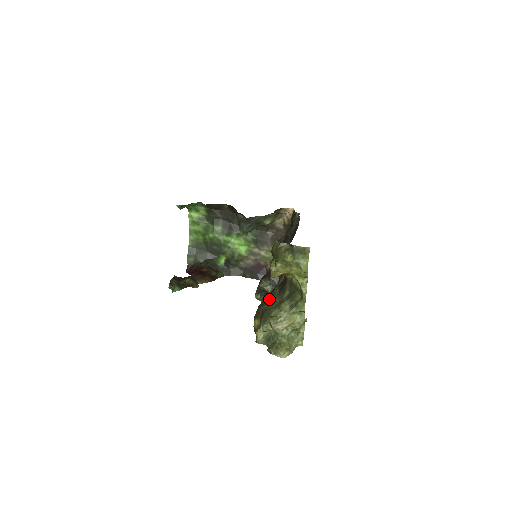
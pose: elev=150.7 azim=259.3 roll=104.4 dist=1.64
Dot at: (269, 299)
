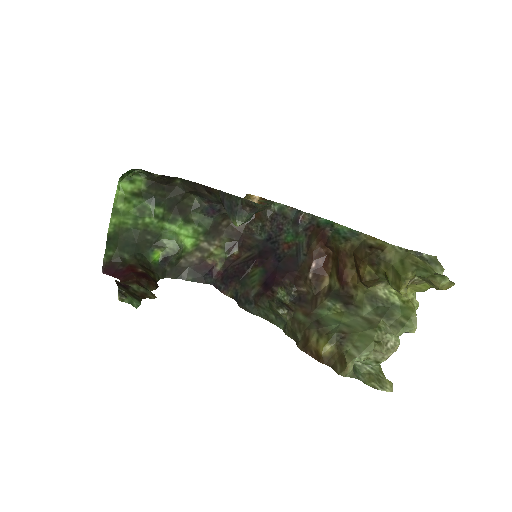
Dot at: (319, 315)
